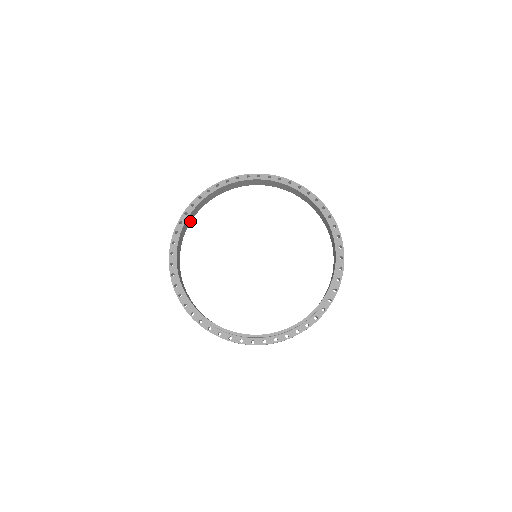
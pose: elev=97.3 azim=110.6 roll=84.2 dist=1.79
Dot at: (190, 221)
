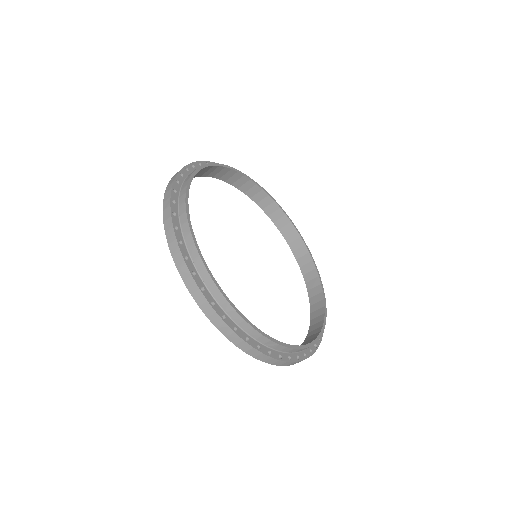
Dot at: occluded
